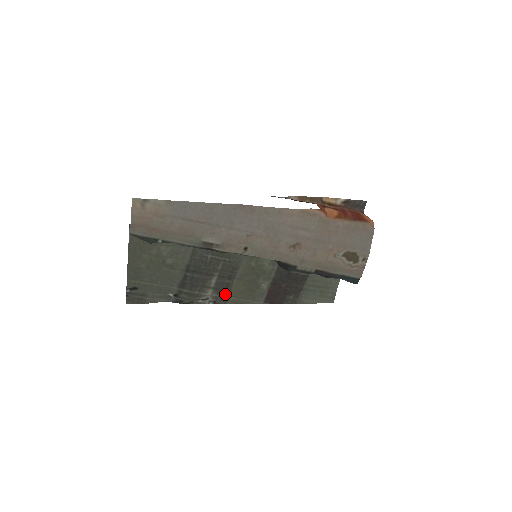
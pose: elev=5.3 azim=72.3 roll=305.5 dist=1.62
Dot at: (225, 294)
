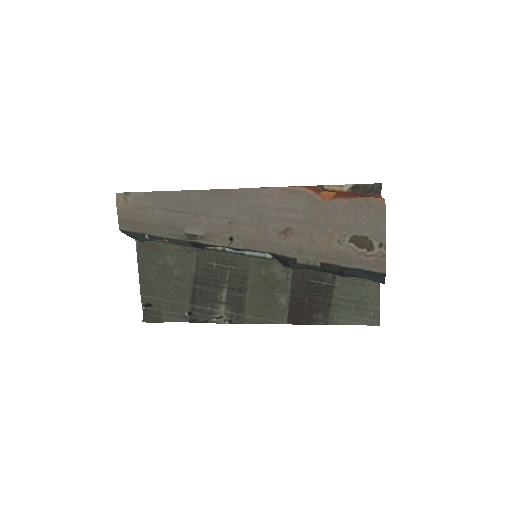
Dot at: (240, 311)
